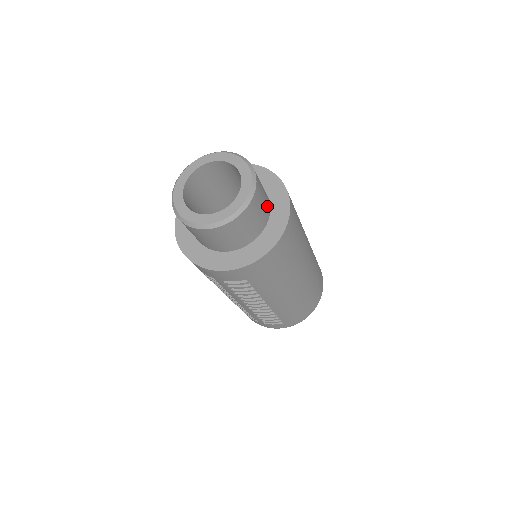
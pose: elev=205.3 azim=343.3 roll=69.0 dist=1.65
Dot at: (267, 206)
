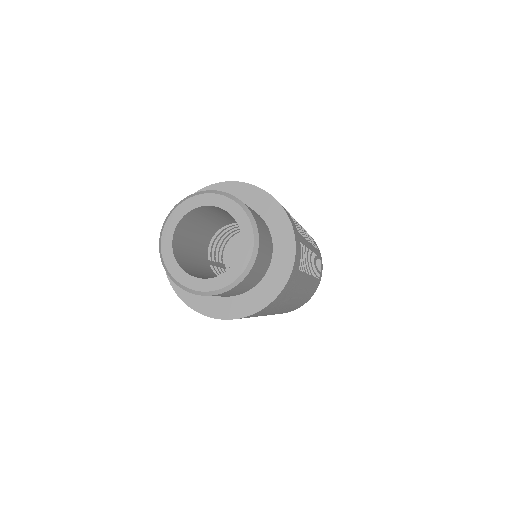
Dot at: (245, 290)
